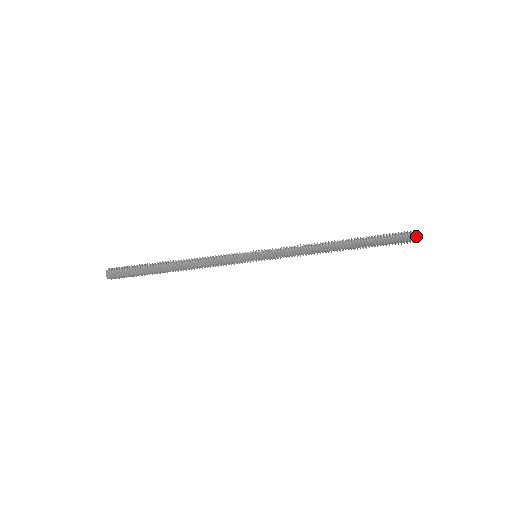
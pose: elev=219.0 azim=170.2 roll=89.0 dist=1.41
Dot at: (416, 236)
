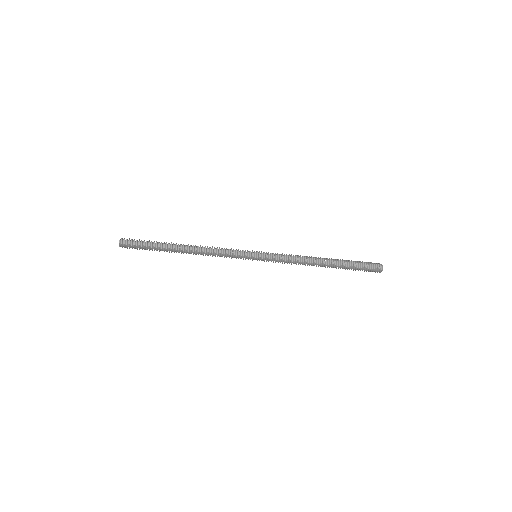
Dot at: (381, 270)
